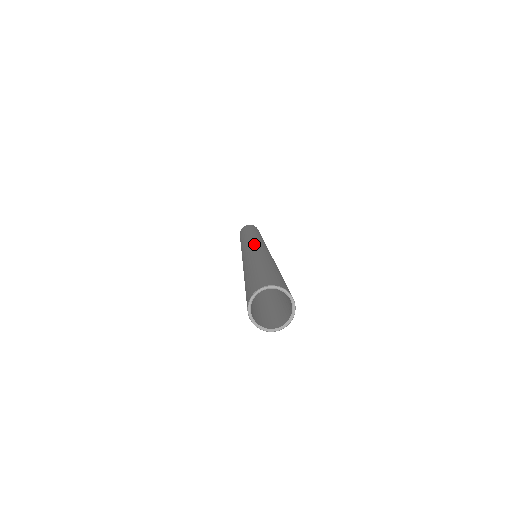
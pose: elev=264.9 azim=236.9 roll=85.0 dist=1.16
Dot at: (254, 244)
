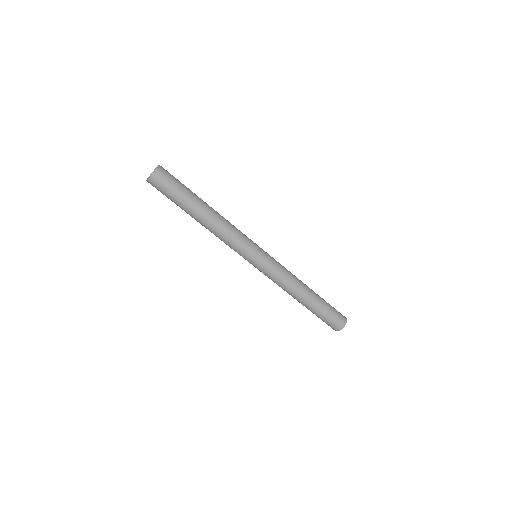
Dot at: occluded
